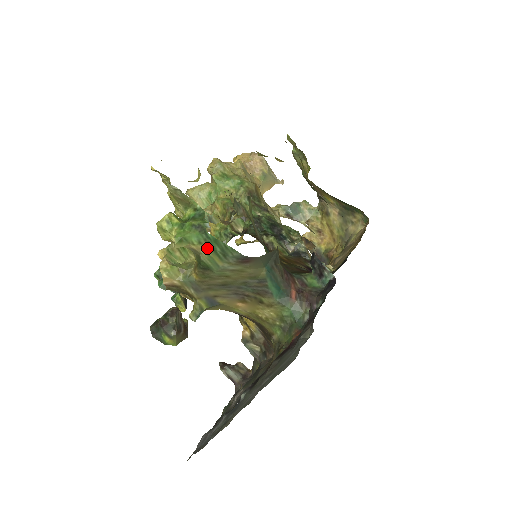
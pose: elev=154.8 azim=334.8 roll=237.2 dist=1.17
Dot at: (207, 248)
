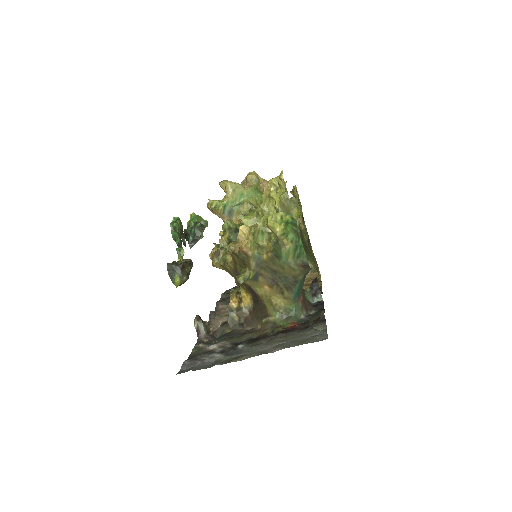
Dot at: (293, 247)
